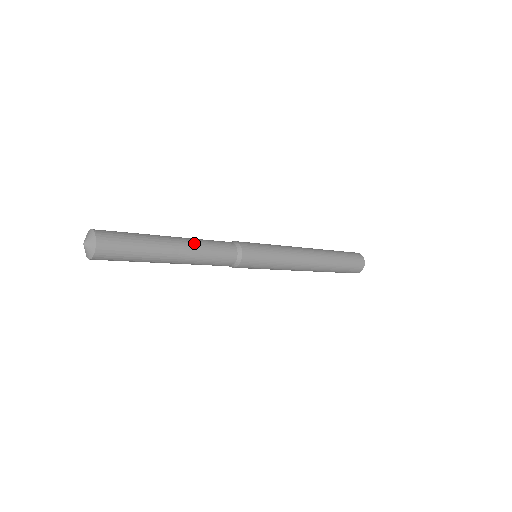
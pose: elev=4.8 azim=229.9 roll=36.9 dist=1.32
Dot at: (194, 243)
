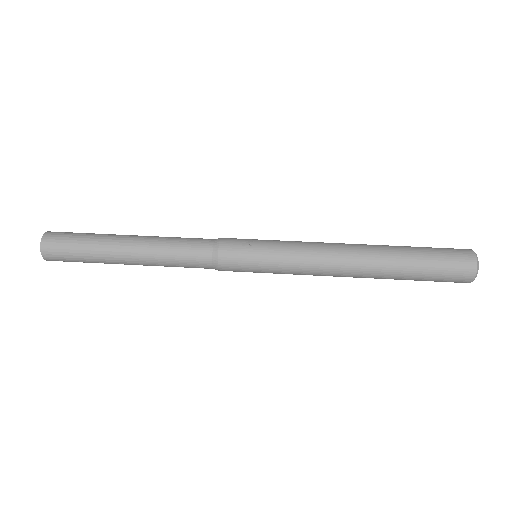
Dot at: (152, 262)
